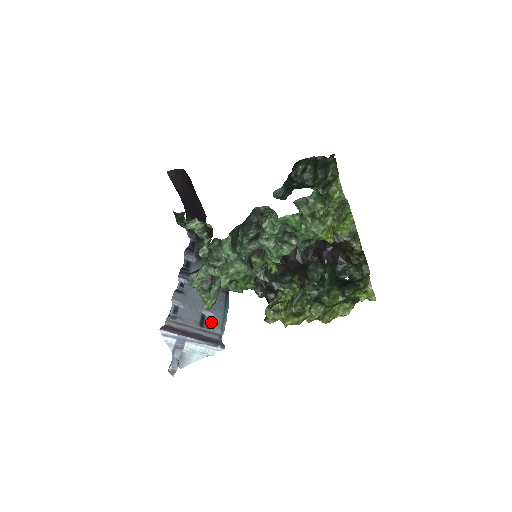
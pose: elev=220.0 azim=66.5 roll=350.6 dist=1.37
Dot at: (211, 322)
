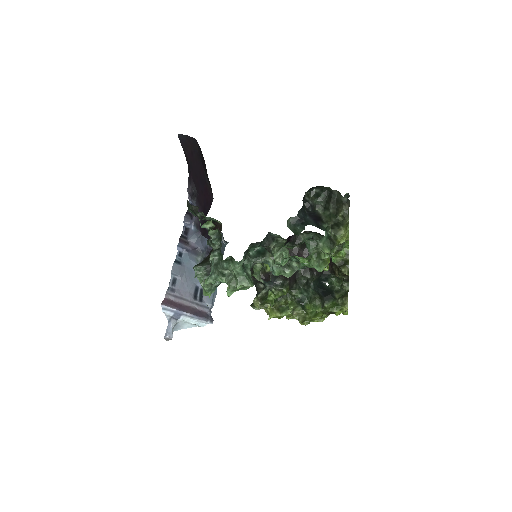
Dot at: (203, 295)
